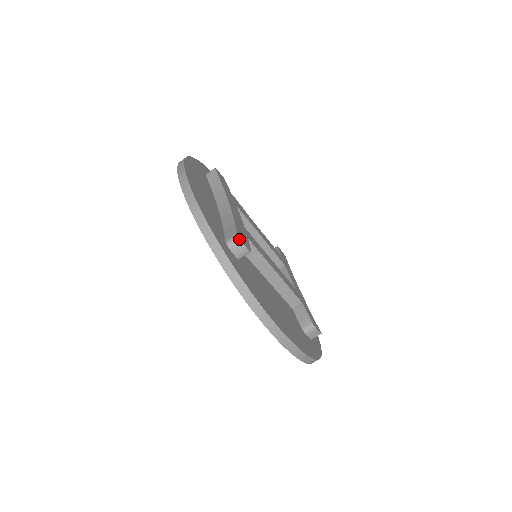
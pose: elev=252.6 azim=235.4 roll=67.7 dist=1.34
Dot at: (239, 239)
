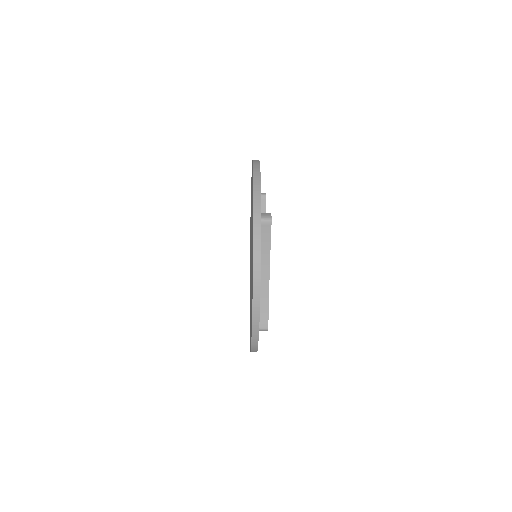
Dot at: occluded
